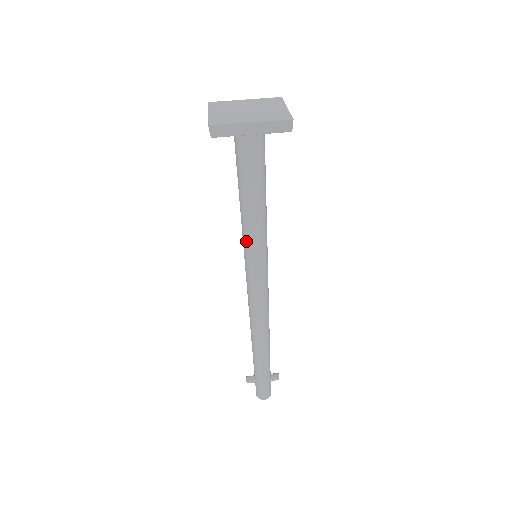
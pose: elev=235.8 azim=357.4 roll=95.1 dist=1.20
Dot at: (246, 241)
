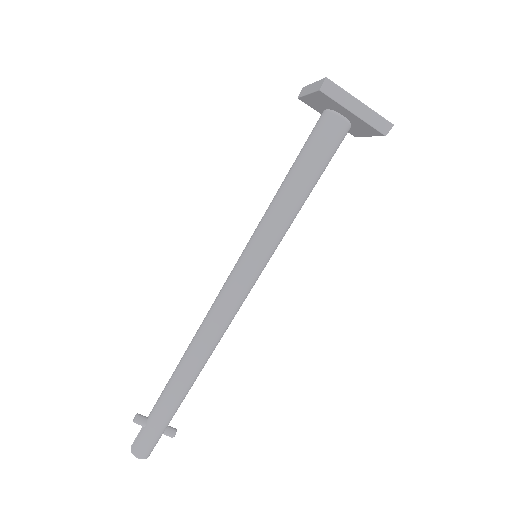
Dot at: (263, 229)
